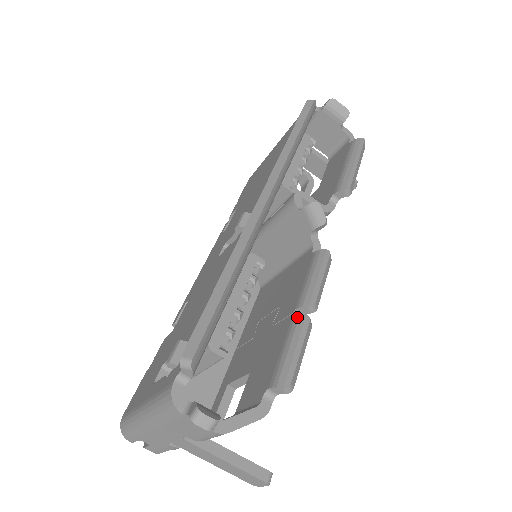
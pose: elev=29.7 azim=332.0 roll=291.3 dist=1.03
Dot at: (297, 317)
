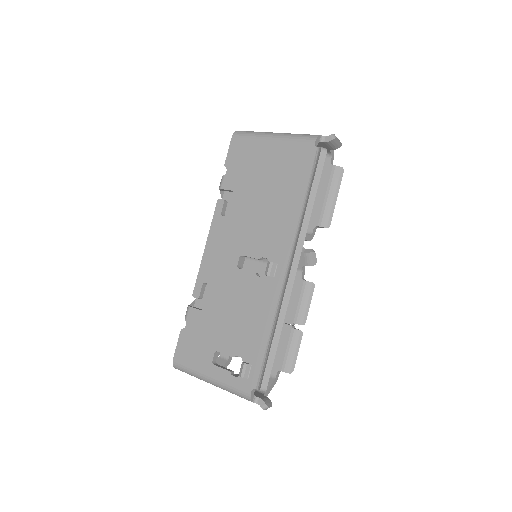
Dot at: (296, 331)
